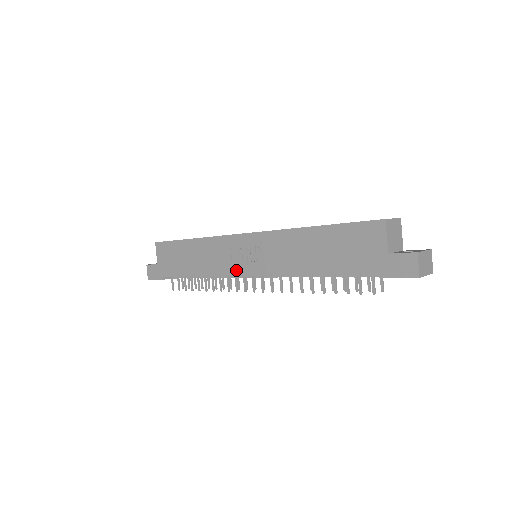
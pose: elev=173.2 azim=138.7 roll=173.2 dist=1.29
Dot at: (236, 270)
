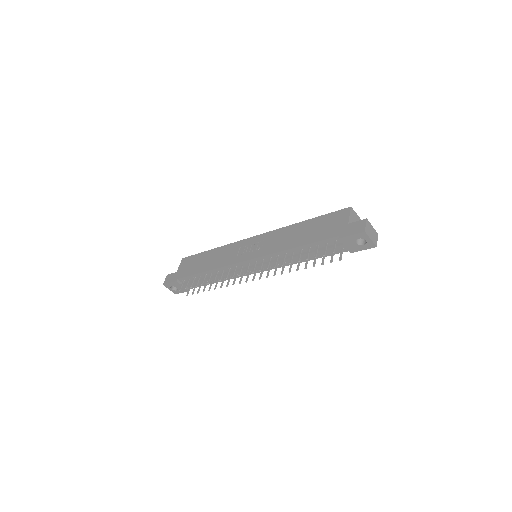
Dot at: (238, 260)
